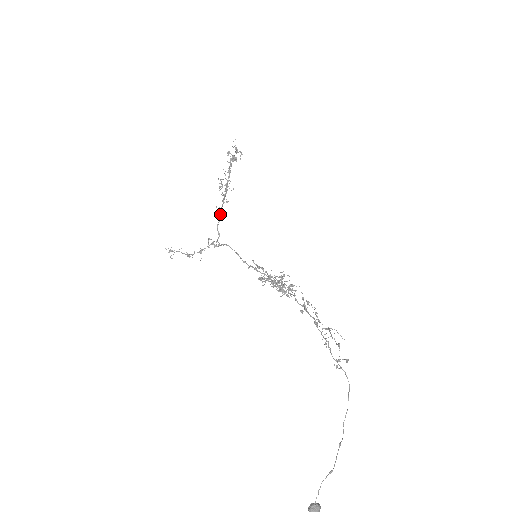
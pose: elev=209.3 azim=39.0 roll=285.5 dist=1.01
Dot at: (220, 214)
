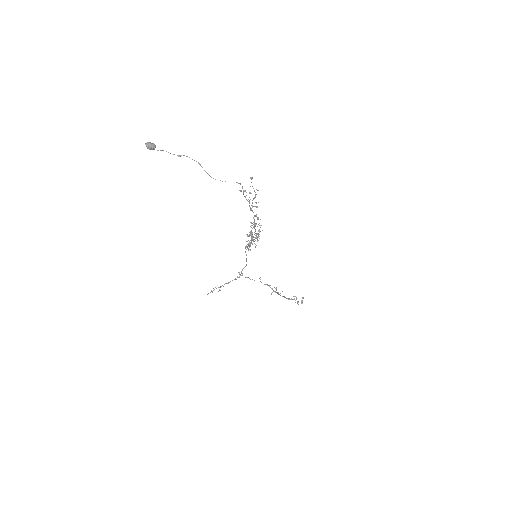
Dot at: occluded
